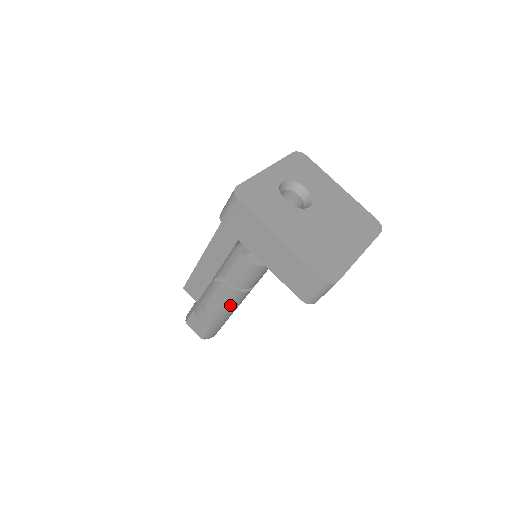
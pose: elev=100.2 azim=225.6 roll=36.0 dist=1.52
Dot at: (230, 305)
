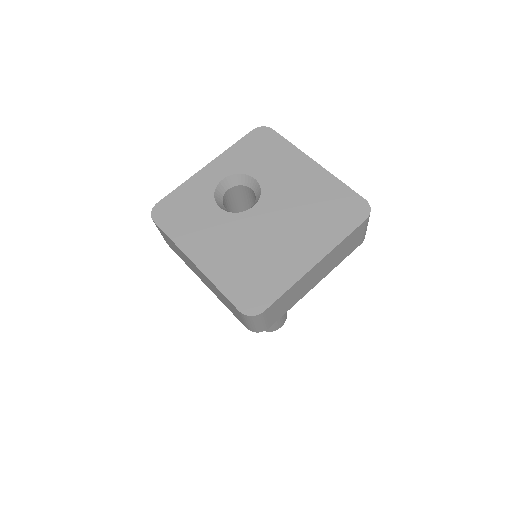
Dot at: occluded
